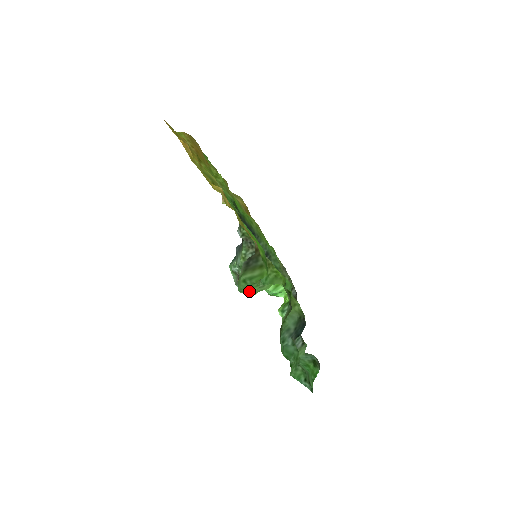
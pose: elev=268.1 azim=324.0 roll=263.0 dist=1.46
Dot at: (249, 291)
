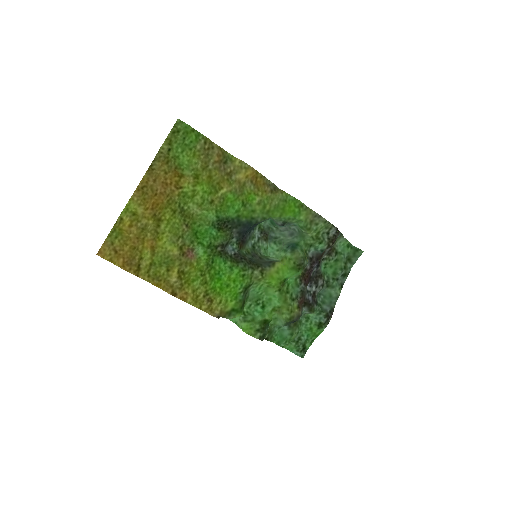
Dot at: (234, 318)
